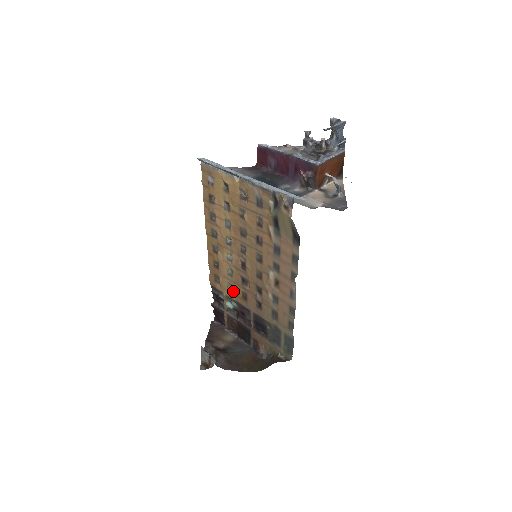
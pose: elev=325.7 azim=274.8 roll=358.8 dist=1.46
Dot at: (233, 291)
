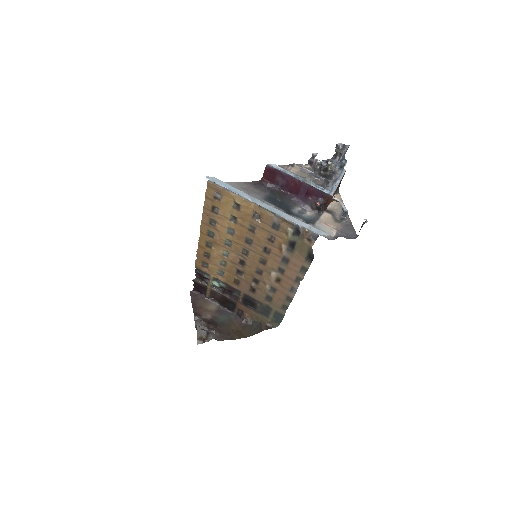
Dot at: (223, 276)
